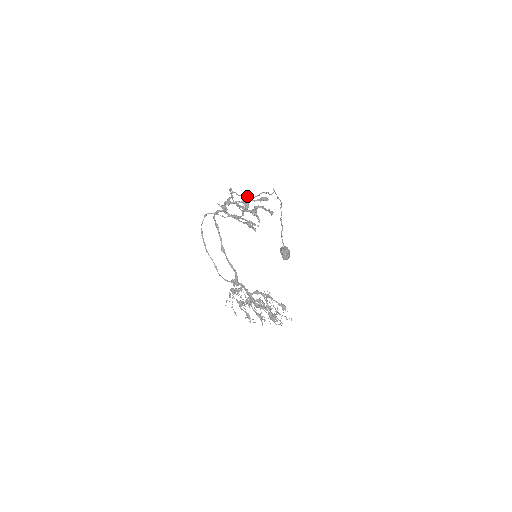
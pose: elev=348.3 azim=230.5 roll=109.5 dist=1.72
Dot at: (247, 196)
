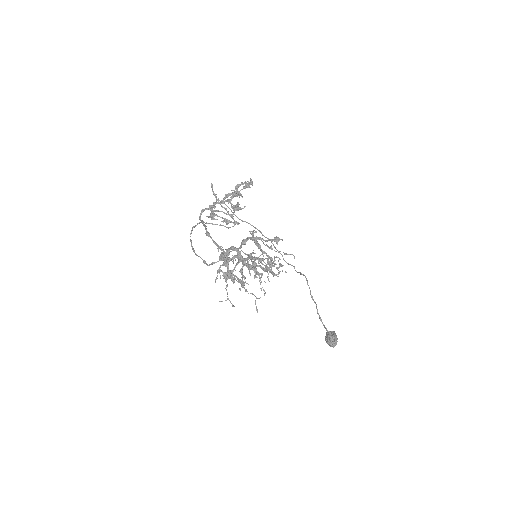
Dot at: (242, 220)
